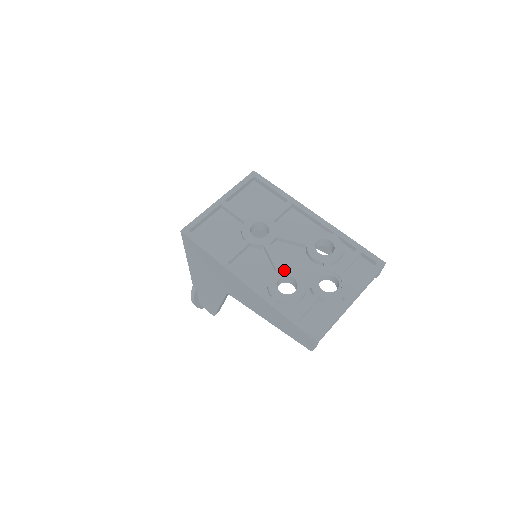
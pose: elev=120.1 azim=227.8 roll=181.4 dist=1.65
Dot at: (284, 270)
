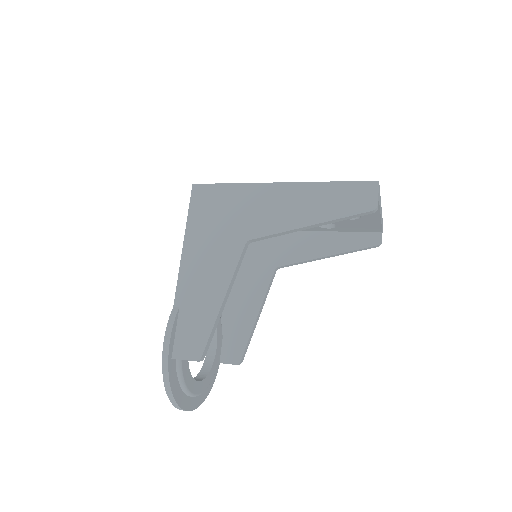
Dot at: occluded
